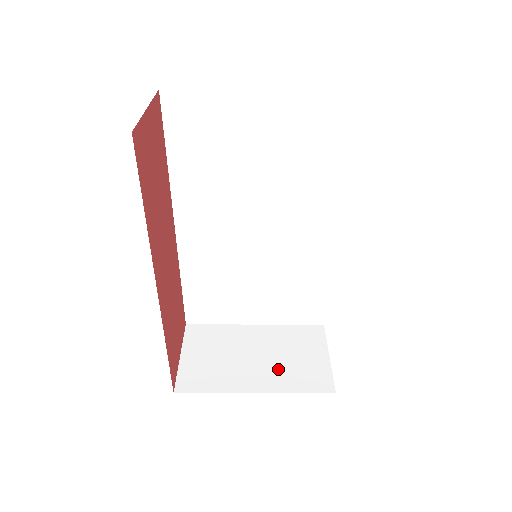
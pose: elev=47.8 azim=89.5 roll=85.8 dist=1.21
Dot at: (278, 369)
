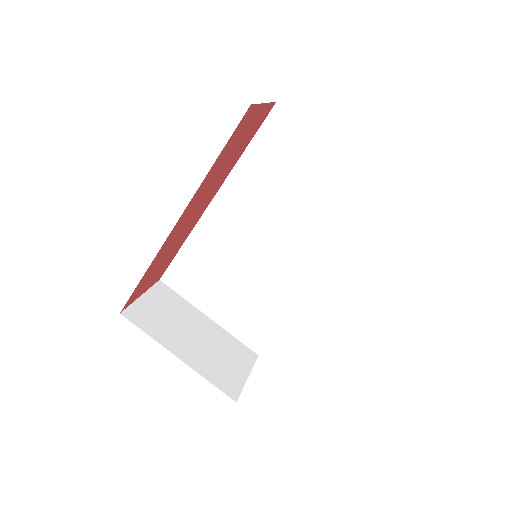
Dot at: (206, 356)
